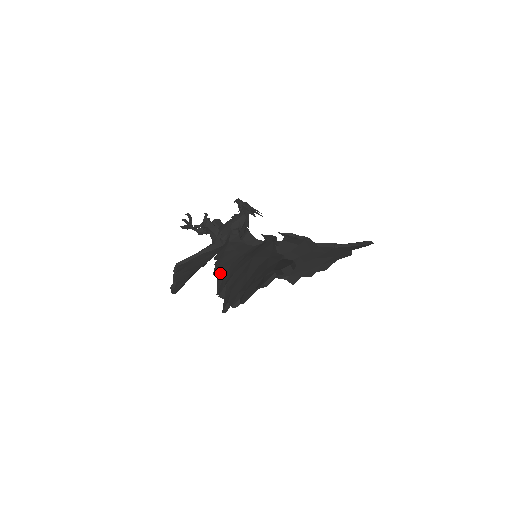
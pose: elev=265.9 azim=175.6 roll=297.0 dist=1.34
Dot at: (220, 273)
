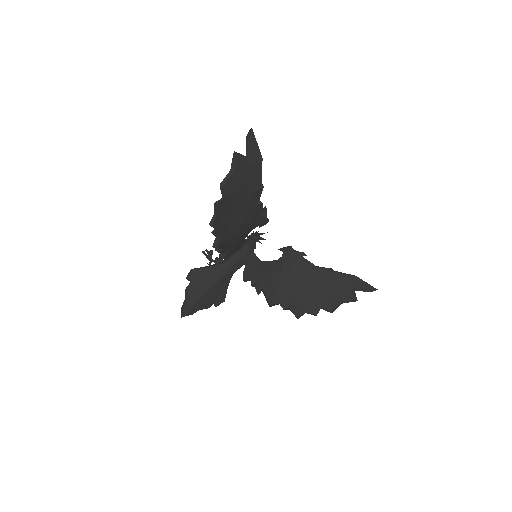
Dot at: occluded
